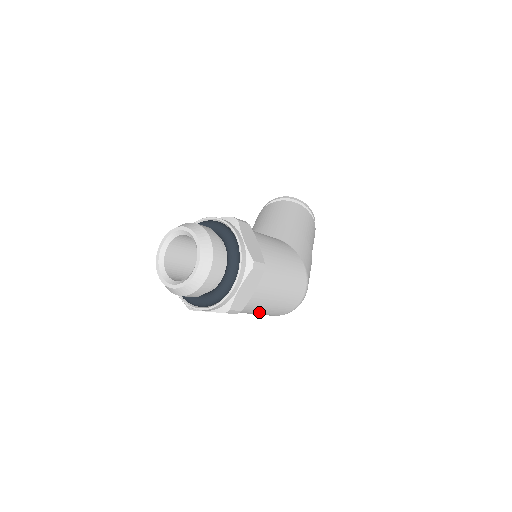
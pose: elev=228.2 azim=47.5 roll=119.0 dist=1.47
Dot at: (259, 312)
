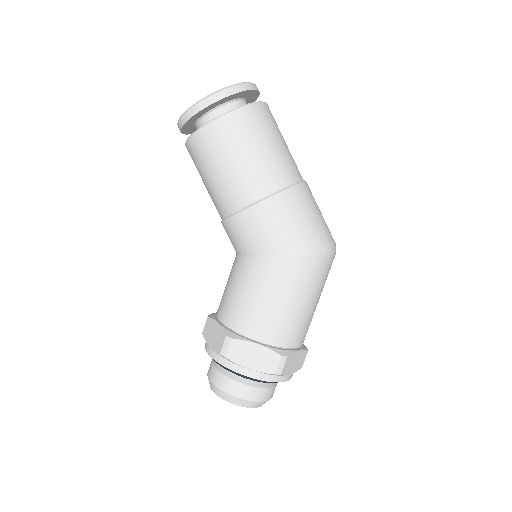
Dot at: occluded
